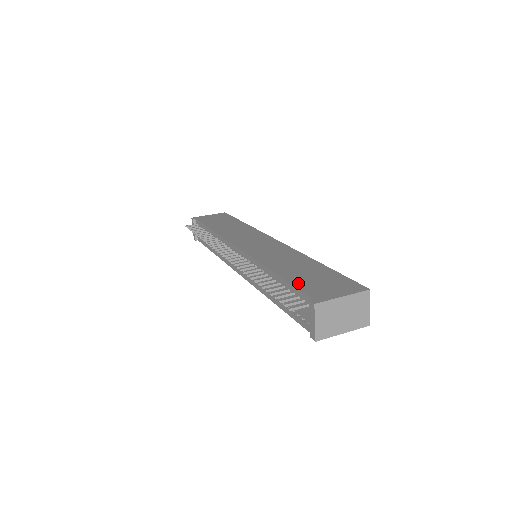
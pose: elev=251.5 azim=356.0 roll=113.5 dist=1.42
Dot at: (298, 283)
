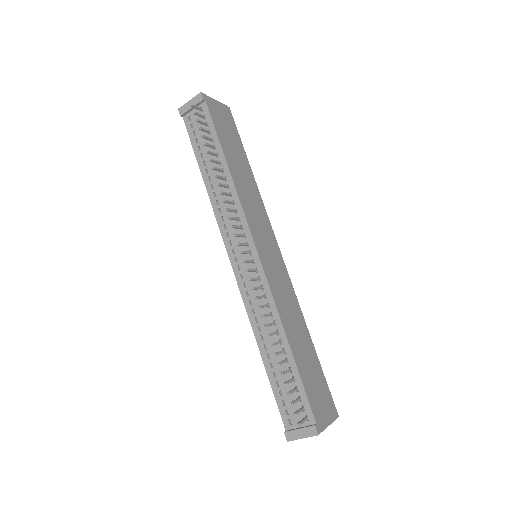
Dot at: (306, 384)
